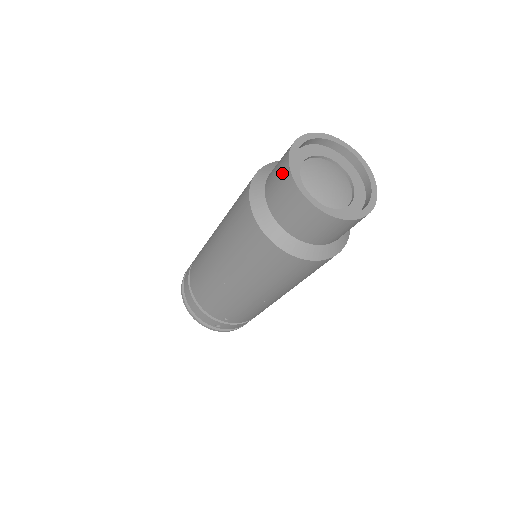
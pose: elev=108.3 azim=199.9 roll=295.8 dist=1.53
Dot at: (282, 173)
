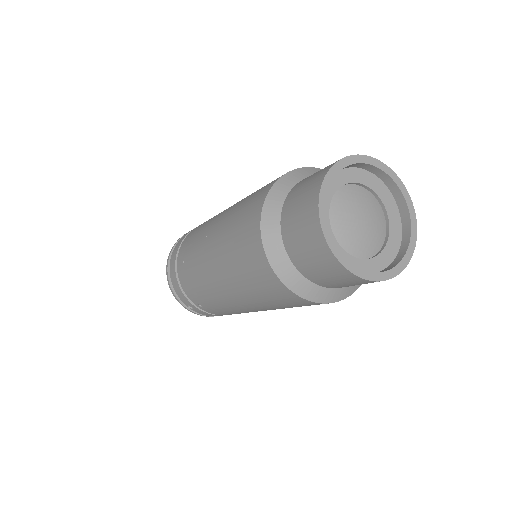
Dot at: (310, 190)
